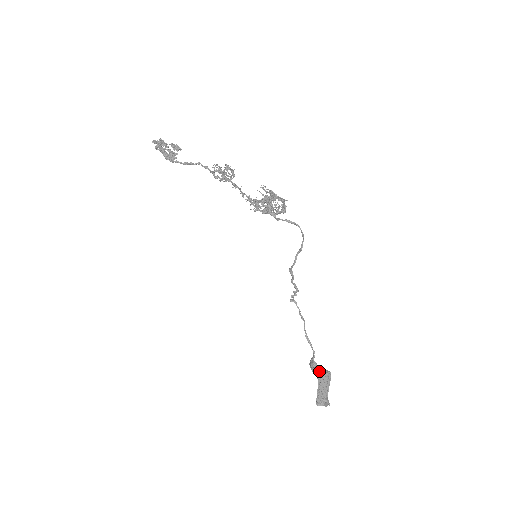
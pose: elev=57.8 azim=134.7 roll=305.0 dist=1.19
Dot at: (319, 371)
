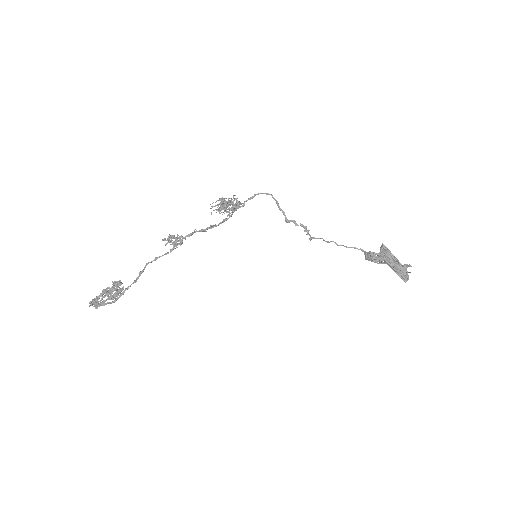
Dot at: (378, 255)
